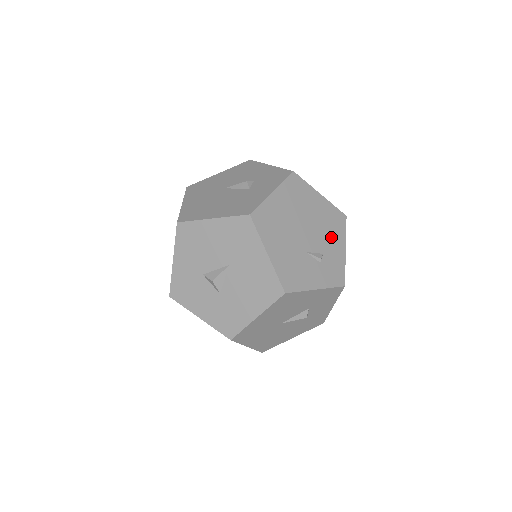
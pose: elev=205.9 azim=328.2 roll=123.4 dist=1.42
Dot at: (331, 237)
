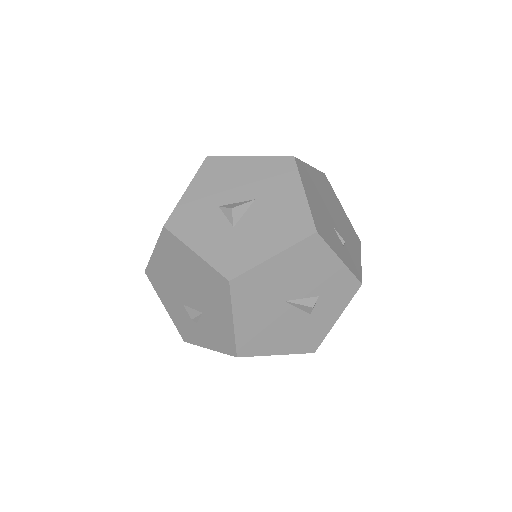
Dot at: (350, 240)
